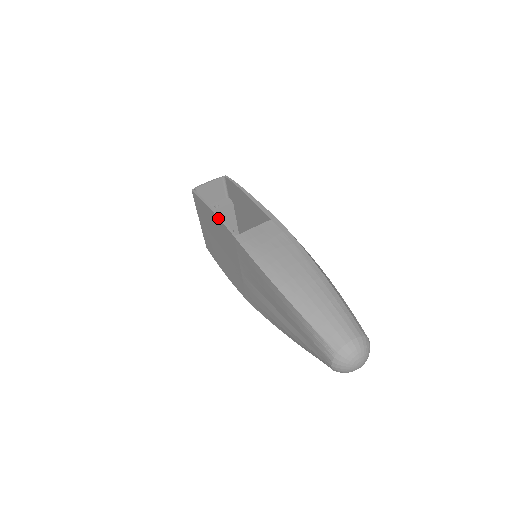
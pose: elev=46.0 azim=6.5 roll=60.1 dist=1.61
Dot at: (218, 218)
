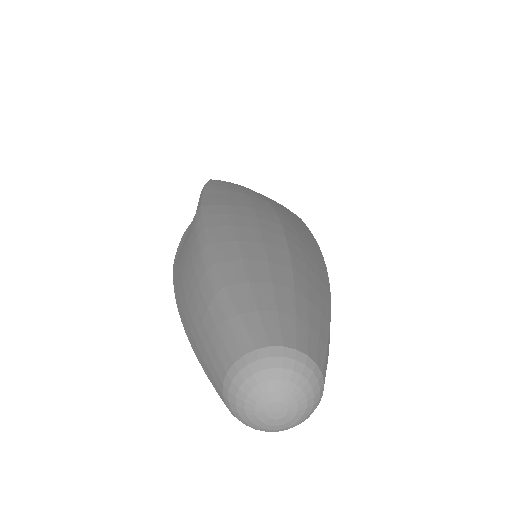
Dot at: occluded
